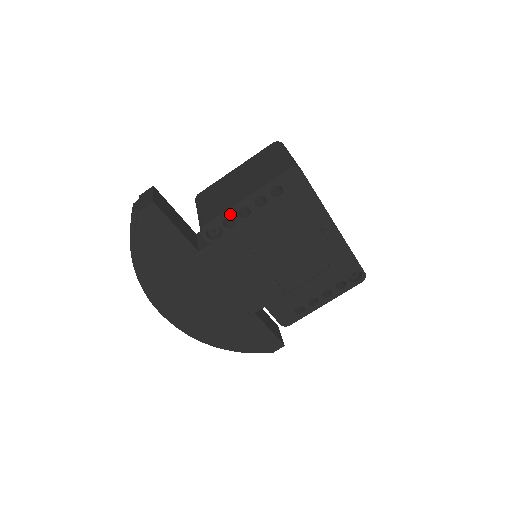
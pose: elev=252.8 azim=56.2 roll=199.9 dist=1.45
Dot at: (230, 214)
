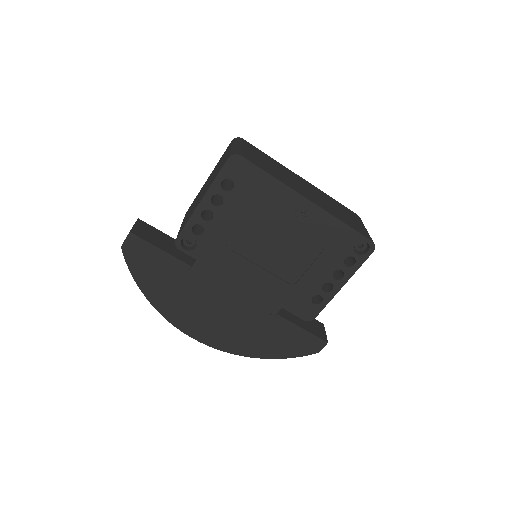
Dot at: (194, 221)
